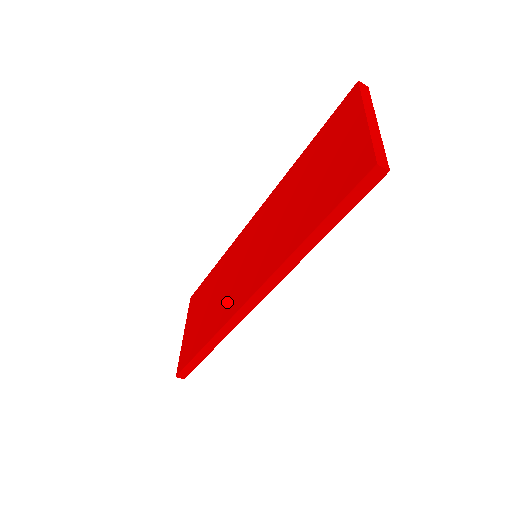
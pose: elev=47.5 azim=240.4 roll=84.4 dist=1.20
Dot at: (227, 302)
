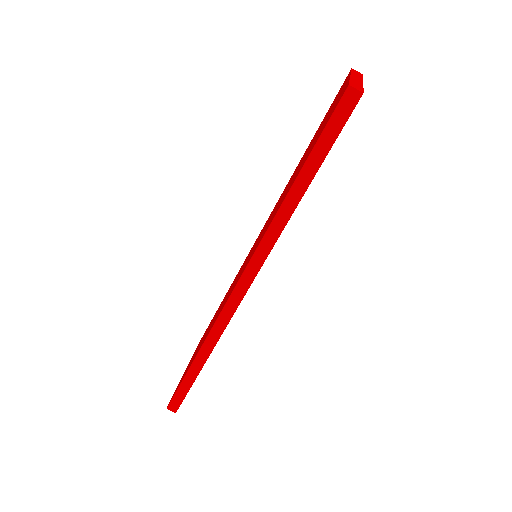
Dot at: occluded
